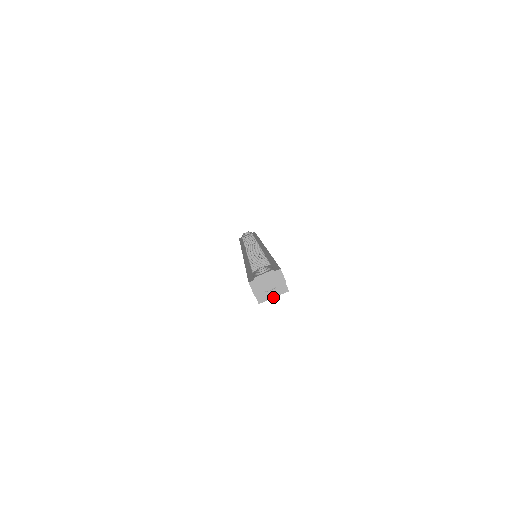
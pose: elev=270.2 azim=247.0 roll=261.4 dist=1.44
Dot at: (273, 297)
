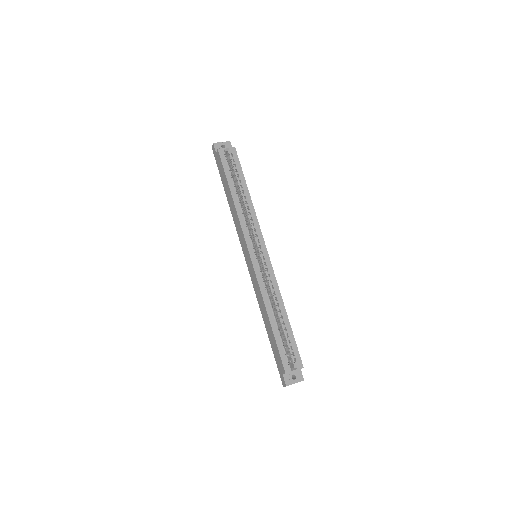
Dot at: (226, 148)
